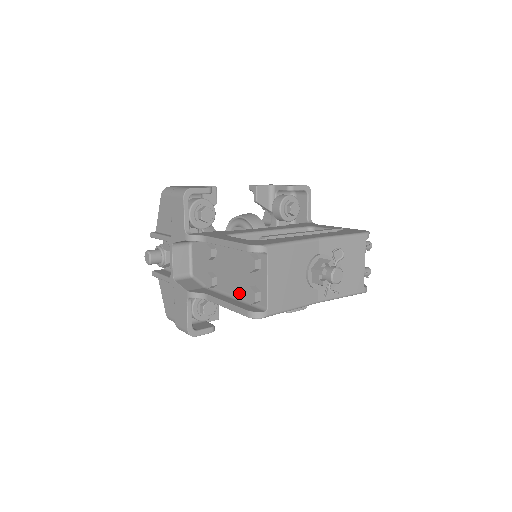
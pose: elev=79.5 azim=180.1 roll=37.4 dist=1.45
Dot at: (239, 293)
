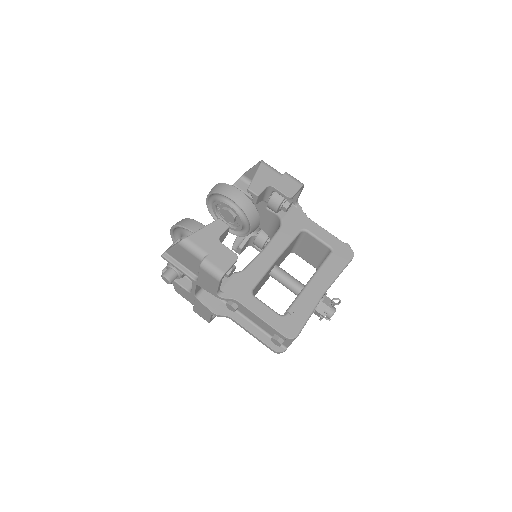
Dot at: (261, 327)
